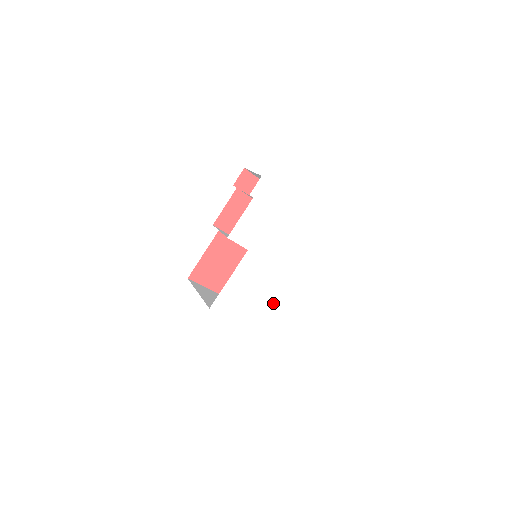
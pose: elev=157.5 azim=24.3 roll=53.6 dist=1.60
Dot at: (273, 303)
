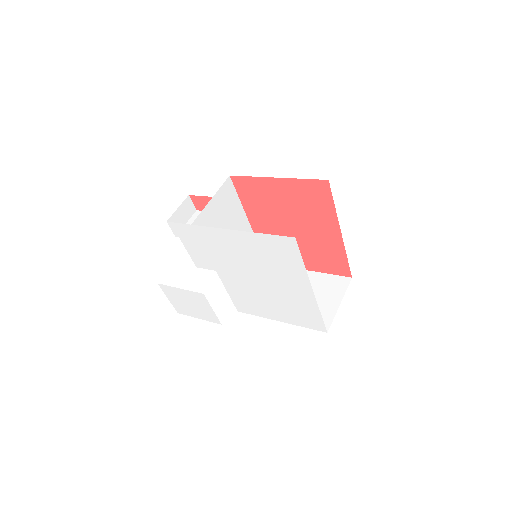
Dot at: (276, 302)
